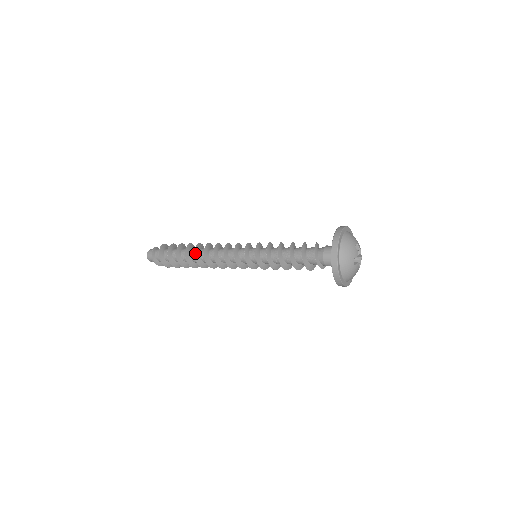
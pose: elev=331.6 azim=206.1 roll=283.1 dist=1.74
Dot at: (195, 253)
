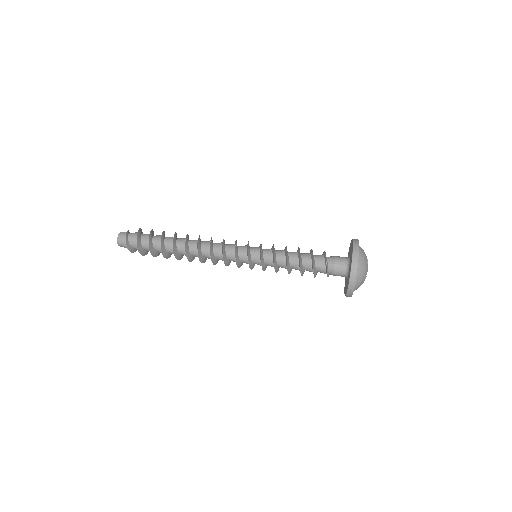
Dot at: (186, 248)
